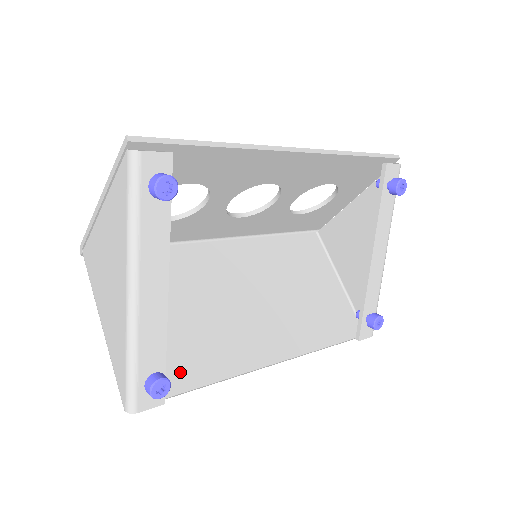
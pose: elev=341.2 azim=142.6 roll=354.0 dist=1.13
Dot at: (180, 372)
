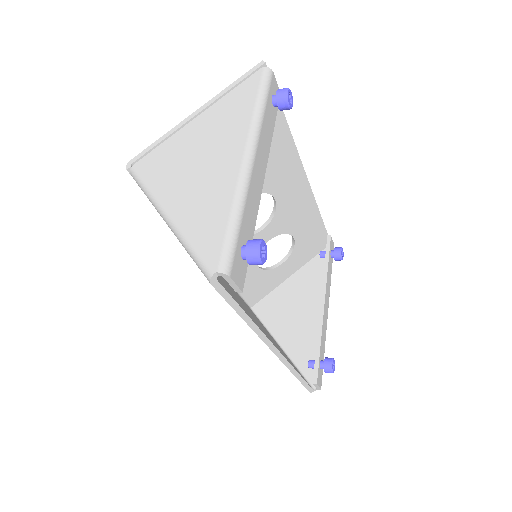
Dot at: (230, 293)
